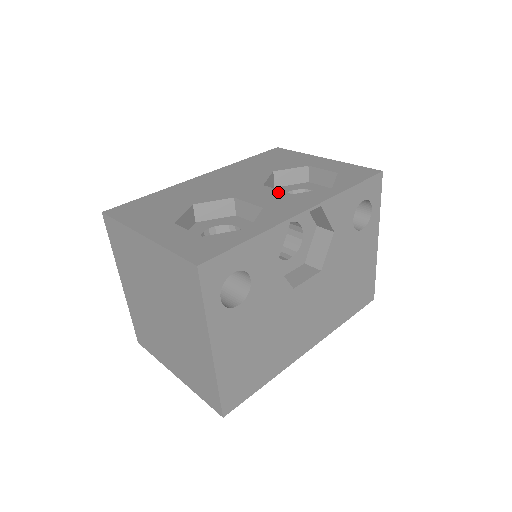
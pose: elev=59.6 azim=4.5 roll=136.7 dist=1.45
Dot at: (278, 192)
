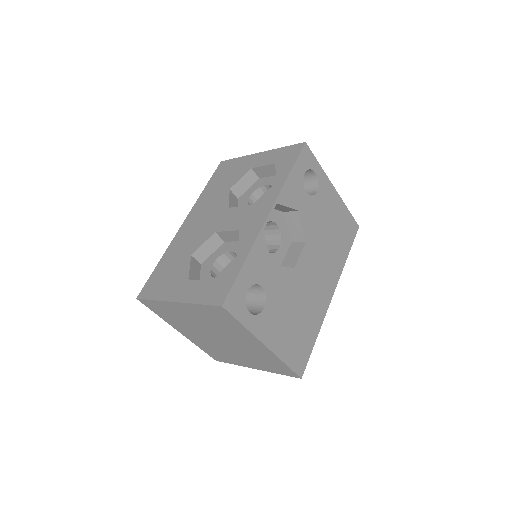
Dot at: (242, 209)
